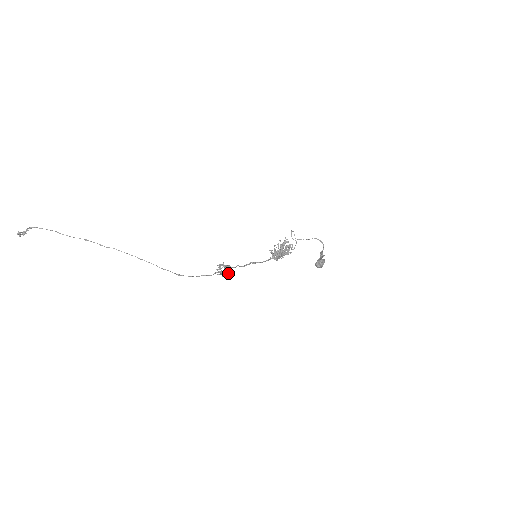
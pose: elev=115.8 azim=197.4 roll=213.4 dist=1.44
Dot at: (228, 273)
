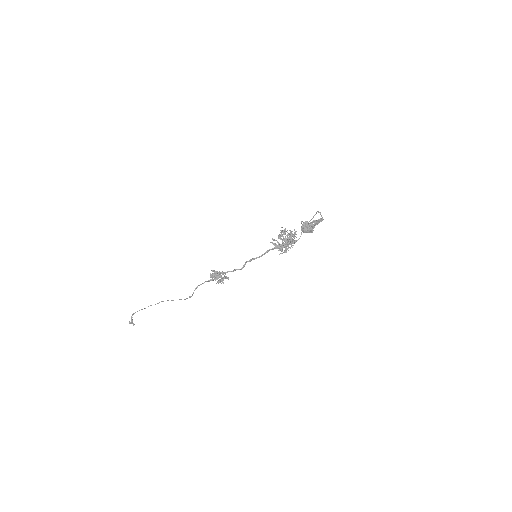
Dot at: (225, 278)
